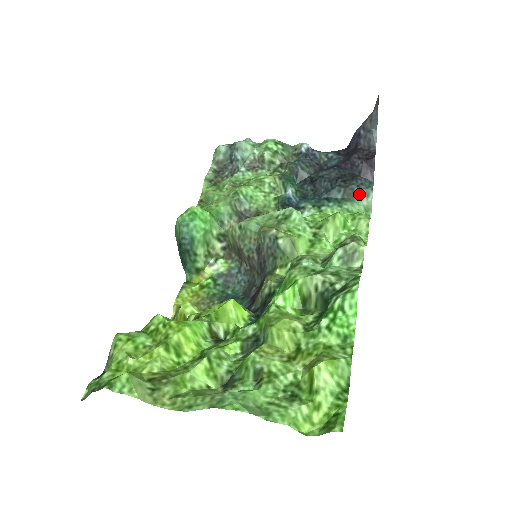
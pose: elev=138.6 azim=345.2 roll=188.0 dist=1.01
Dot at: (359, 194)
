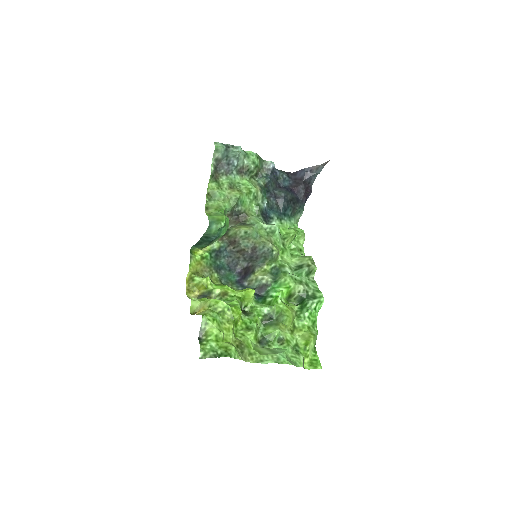
Dot at: (298, 213)
